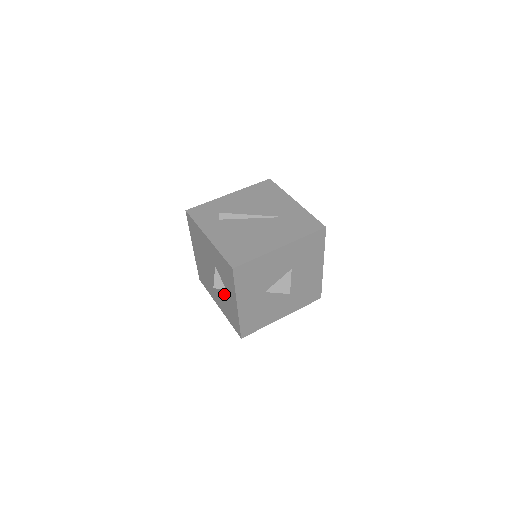
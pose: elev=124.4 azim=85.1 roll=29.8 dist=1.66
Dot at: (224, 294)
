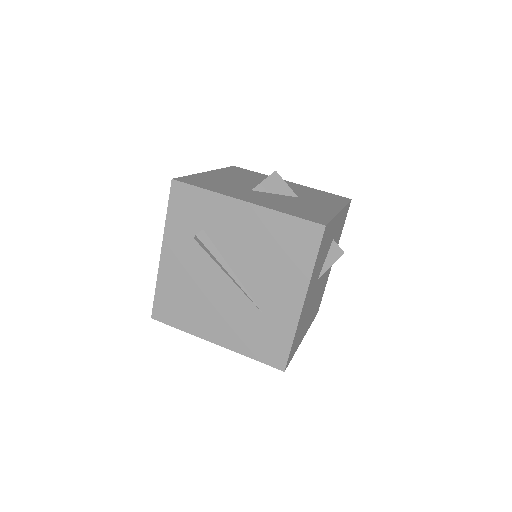
Dot at: occluded
